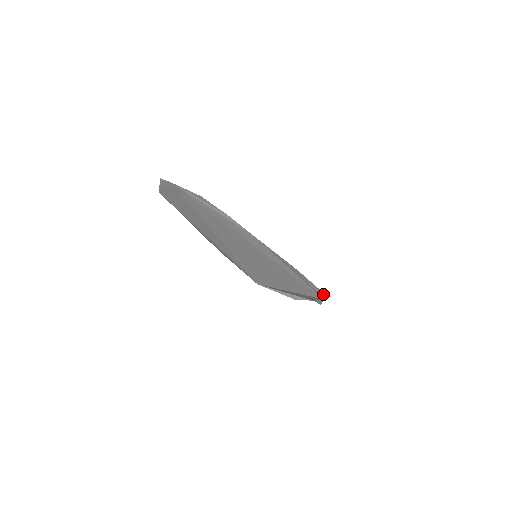
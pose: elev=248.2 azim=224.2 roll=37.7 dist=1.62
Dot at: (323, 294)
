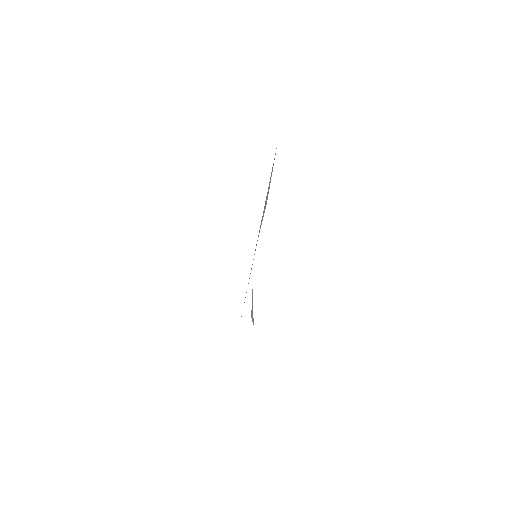
Dot at: occluded
